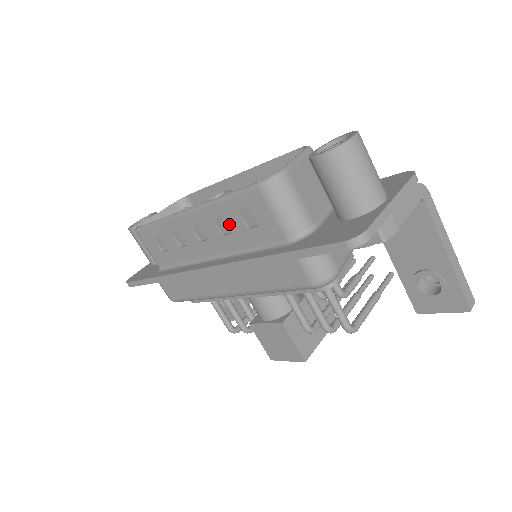
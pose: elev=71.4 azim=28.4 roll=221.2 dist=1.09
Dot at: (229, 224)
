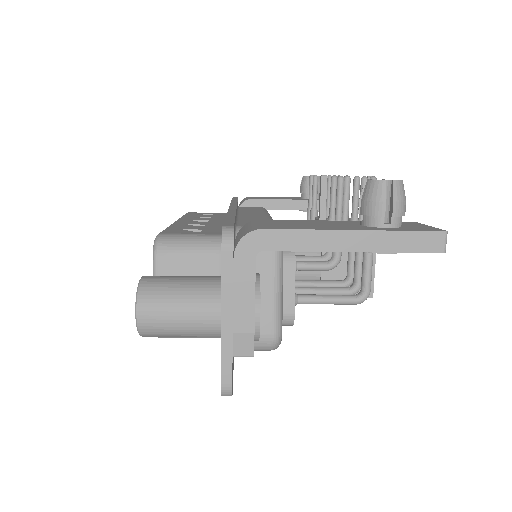
Dot at: occluded
